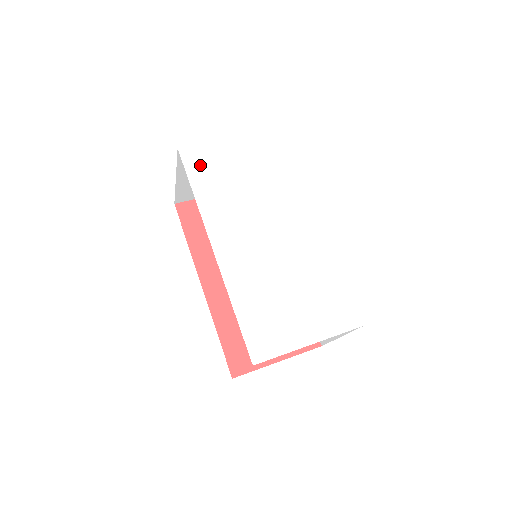
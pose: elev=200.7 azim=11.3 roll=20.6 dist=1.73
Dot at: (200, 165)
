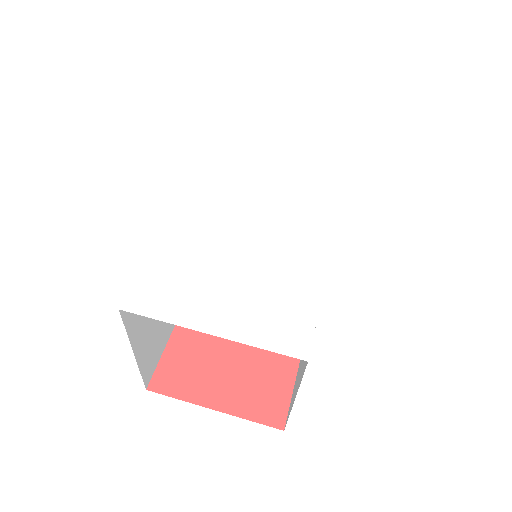
Dot at: (242, 124)
